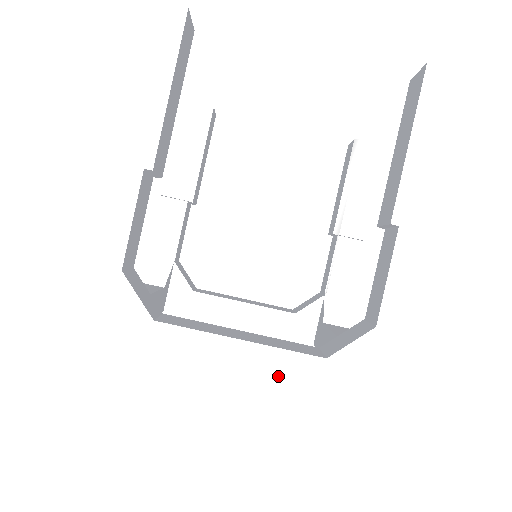
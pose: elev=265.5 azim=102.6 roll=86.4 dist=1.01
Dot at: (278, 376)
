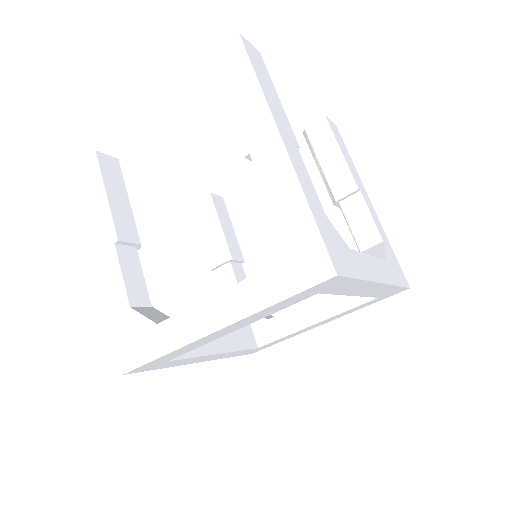
Dot at: (238, 307)
